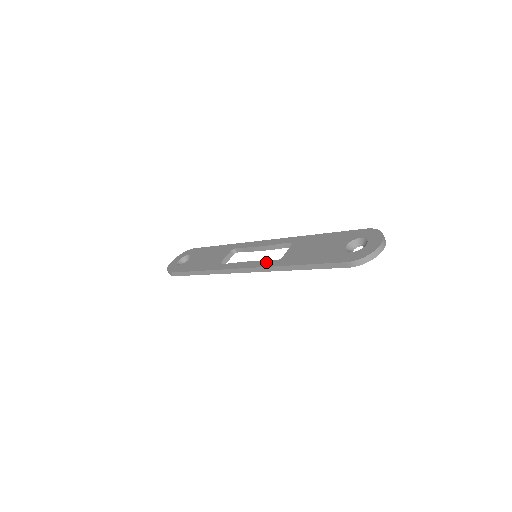
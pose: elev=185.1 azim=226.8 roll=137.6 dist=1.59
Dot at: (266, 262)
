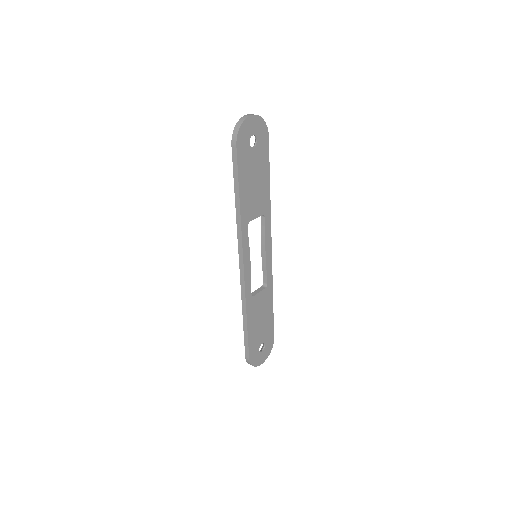
Dot at: occluded
